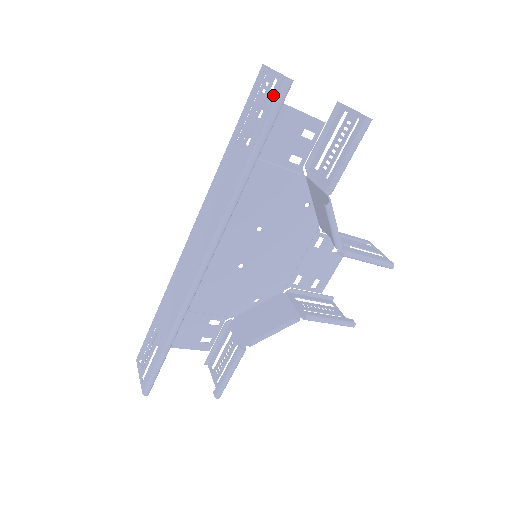
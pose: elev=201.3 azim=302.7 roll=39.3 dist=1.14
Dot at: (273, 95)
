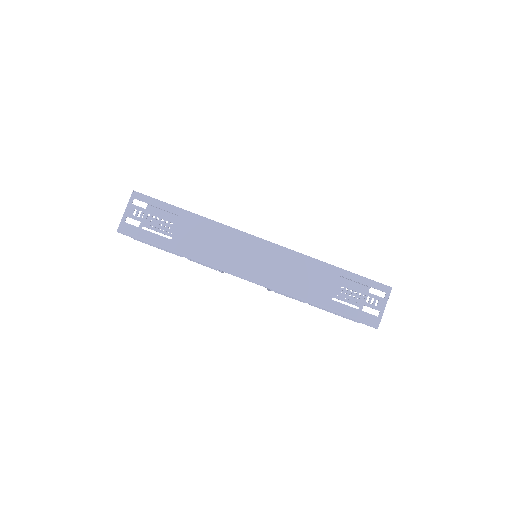
Dot at: (368, 317)
